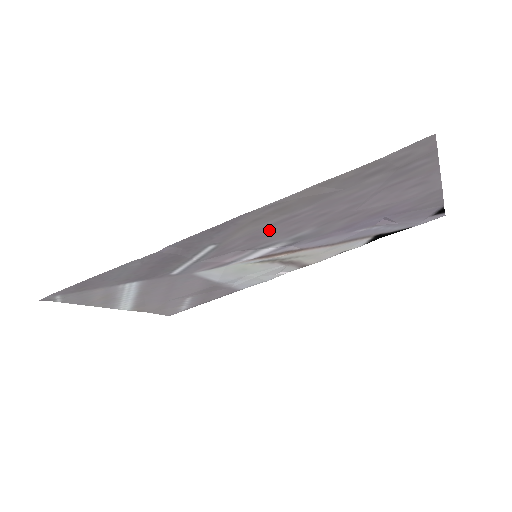
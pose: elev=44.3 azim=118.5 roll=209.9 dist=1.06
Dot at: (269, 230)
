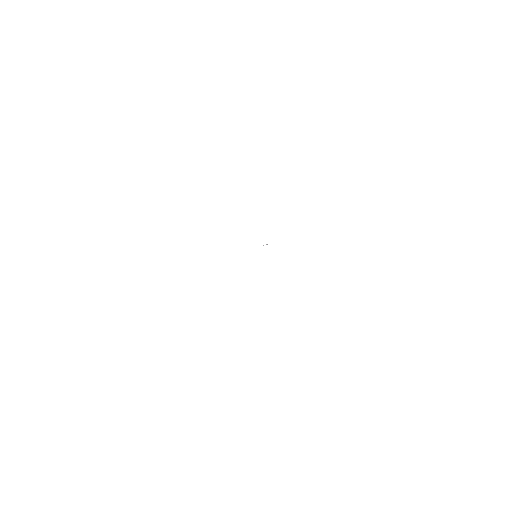
Dot at: occluded
